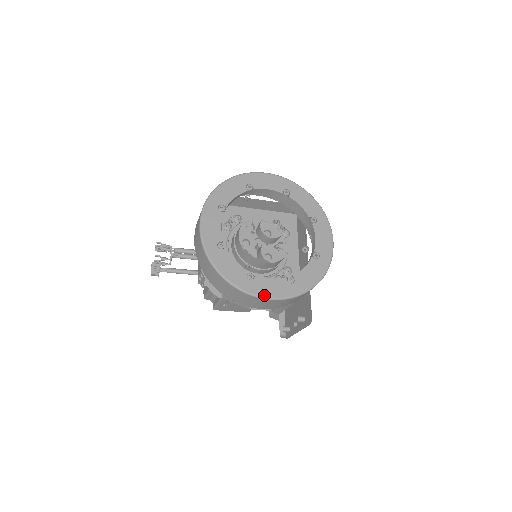
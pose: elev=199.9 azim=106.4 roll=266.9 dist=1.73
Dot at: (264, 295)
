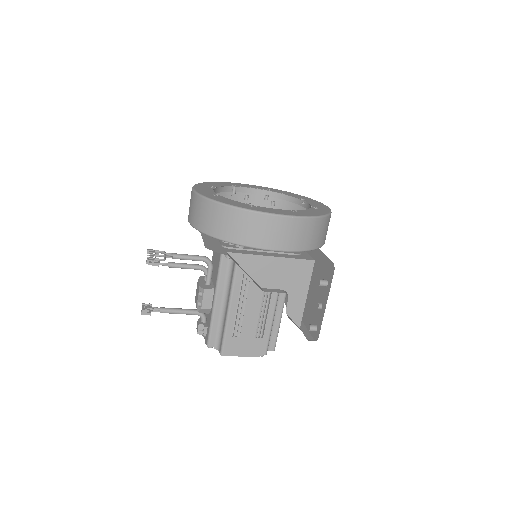
Dot at: (271, 212)
